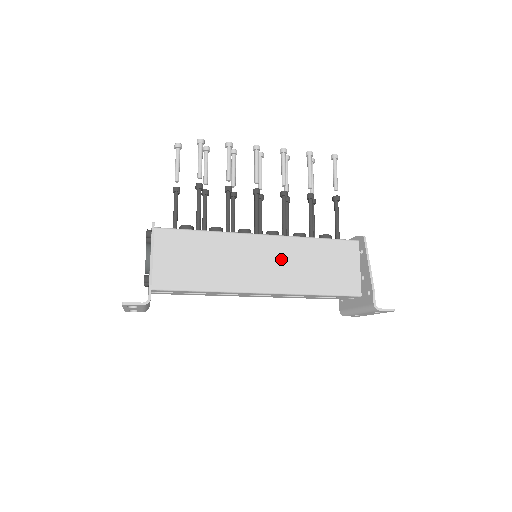
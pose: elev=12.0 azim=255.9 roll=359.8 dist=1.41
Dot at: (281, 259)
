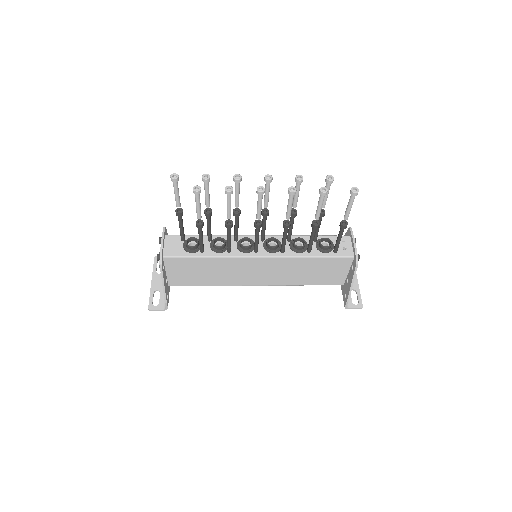
Dot at: (275, 270)
